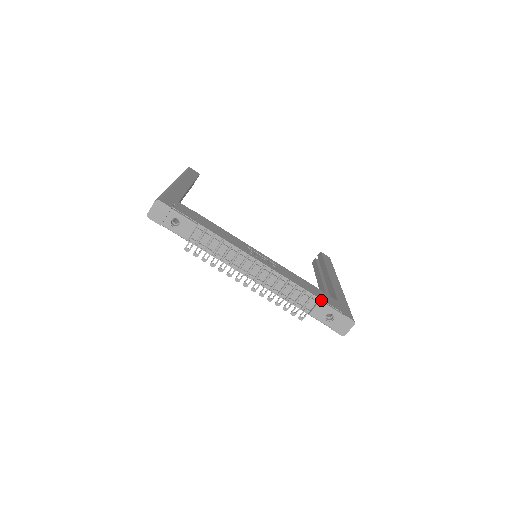
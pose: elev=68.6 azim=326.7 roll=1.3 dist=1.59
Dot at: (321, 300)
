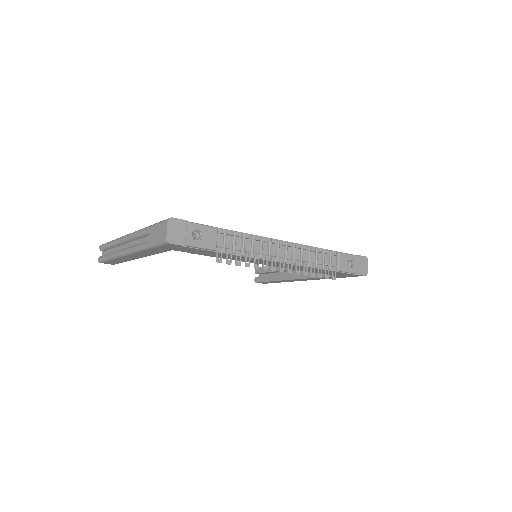
Dot at: (338, 252)
